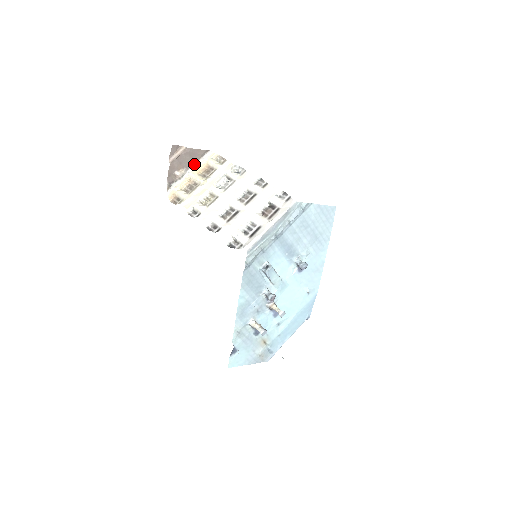
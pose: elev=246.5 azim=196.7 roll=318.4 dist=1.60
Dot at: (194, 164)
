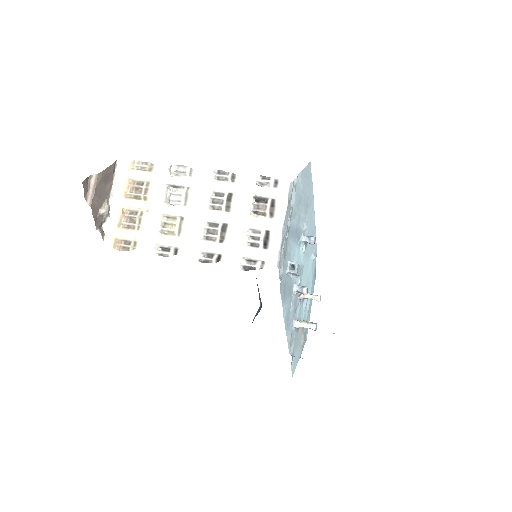
Dot at: (111, 187)
